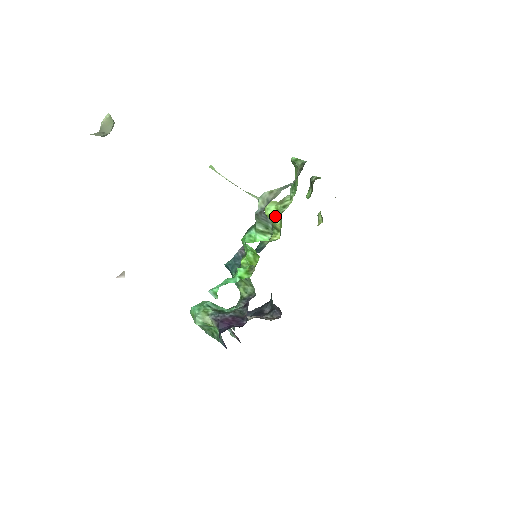
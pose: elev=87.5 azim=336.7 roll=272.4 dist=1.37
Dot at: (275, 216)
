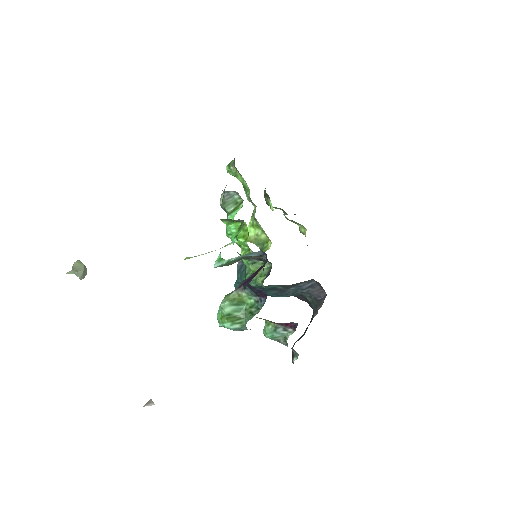
Dot at: (254, 232)
